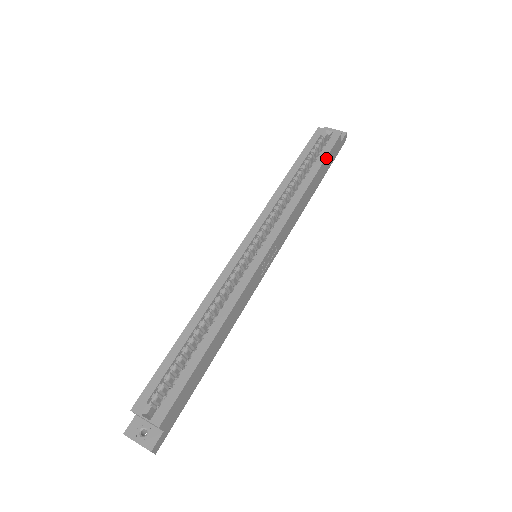
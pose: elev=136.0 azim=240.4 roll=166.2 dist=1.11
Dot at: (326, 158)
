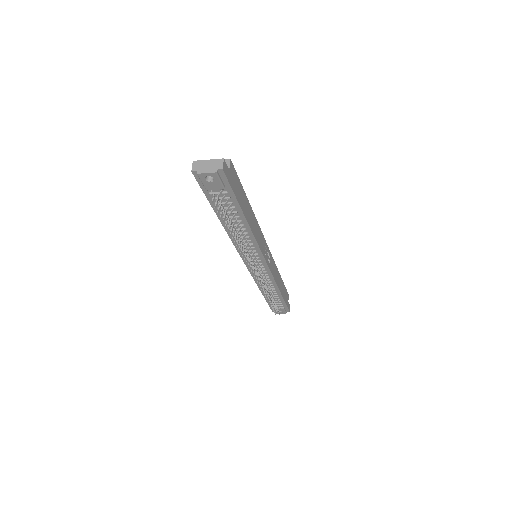
Dot at: (284, 286)
